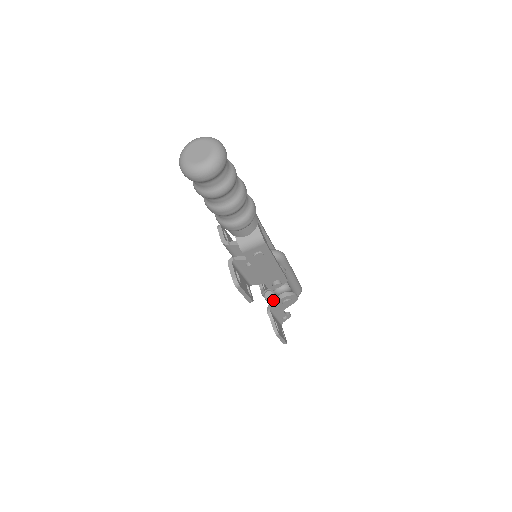
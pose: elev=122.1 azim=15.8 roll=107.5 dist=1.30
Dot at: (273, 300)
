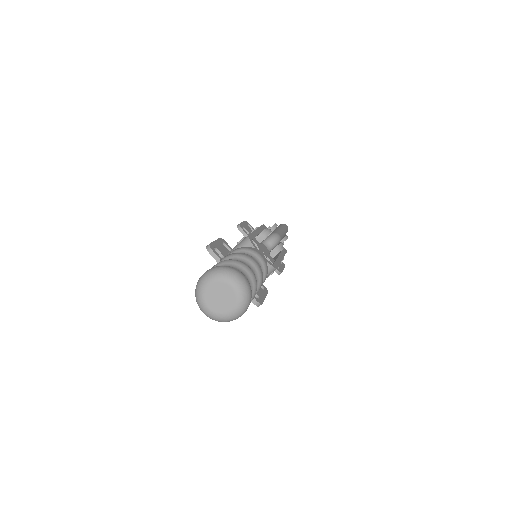
Dot at: occluded
